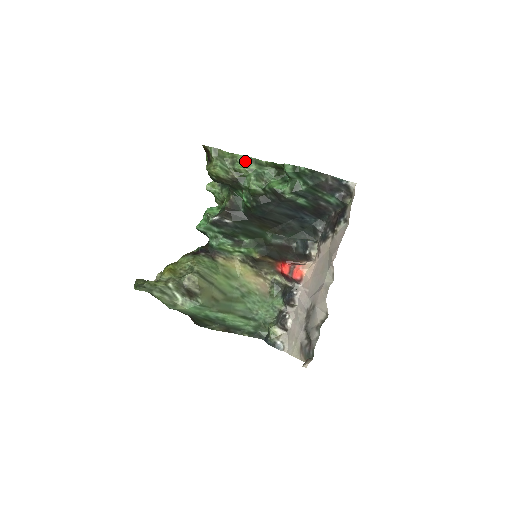
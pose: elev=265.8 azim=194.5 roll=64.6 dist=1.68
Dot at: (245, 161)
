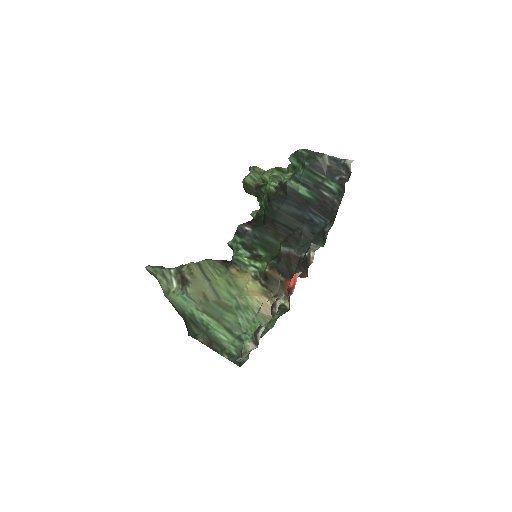
Dot at: (272, 171)
